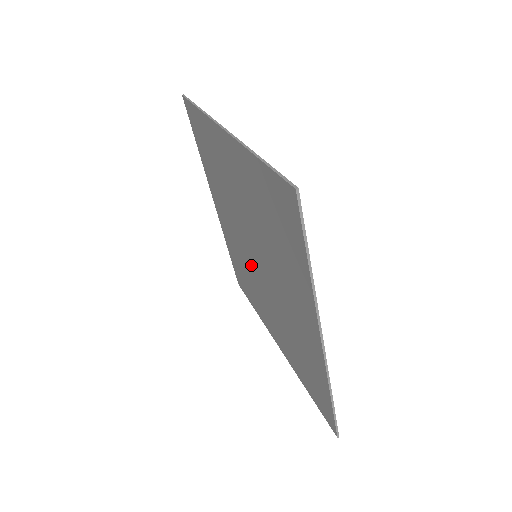
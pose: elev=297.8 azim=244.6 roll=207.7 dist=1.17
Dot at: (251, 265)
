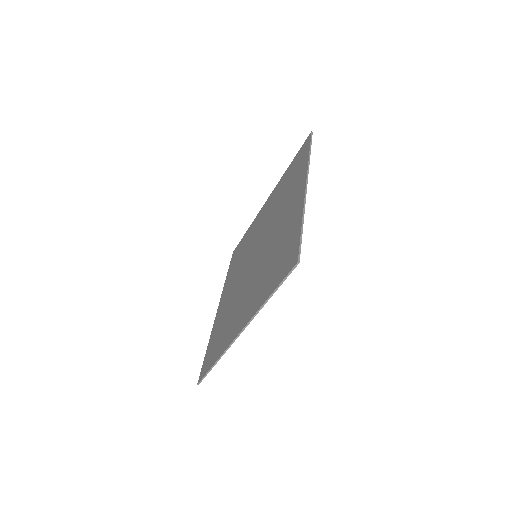
Dot at: (249, 256)
